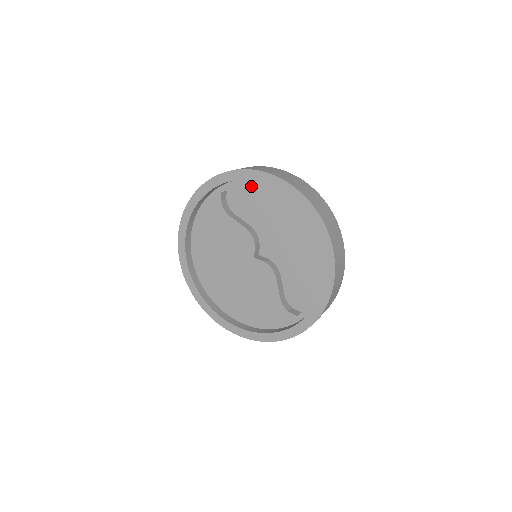
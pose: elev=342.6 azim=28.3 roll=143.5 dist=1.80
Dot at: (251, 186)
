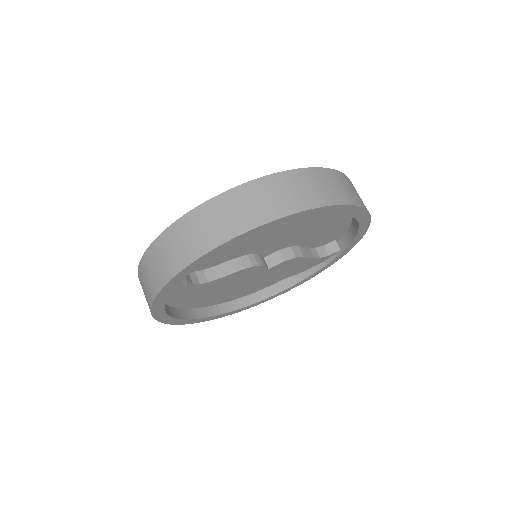
Dot at: occluded
